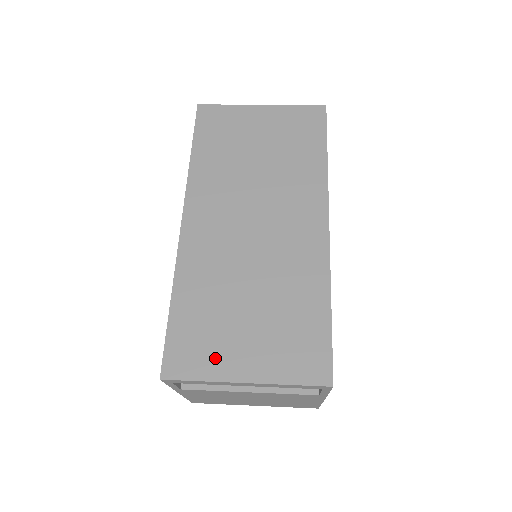
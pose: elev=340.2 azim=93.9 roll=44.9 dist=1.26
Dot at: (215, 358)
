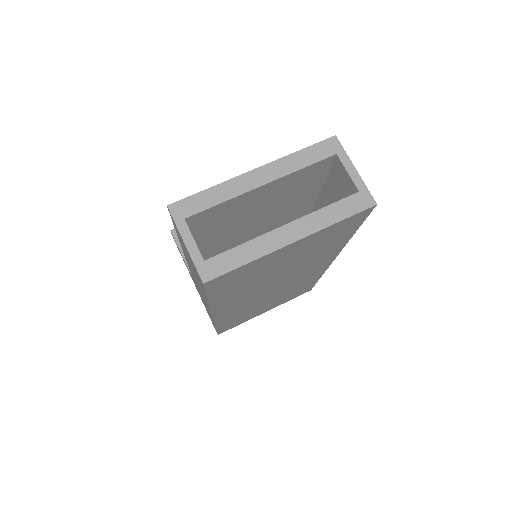
Dot at: occluded
